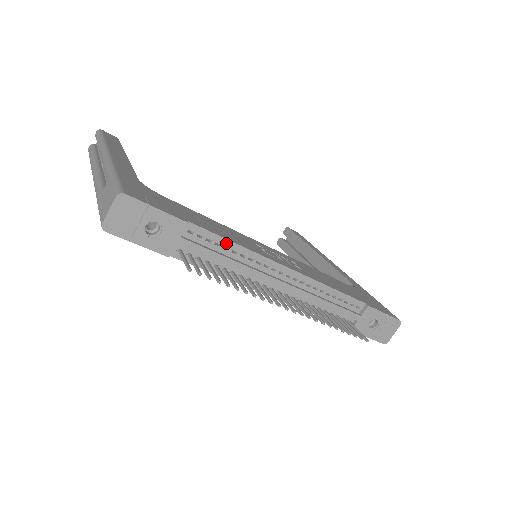
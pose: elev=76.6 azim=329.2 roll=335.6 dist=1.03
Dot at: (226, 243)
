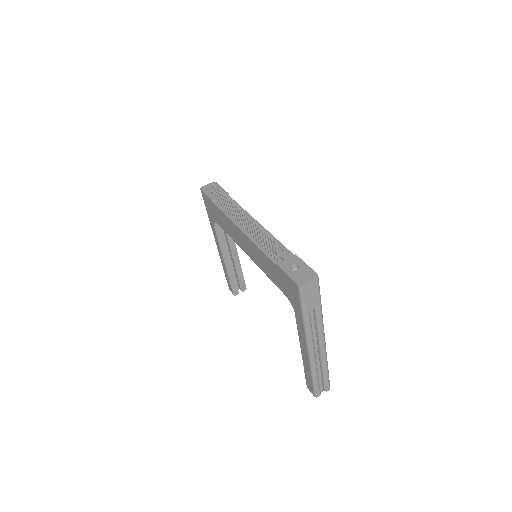
Dot at: (238, 206)
